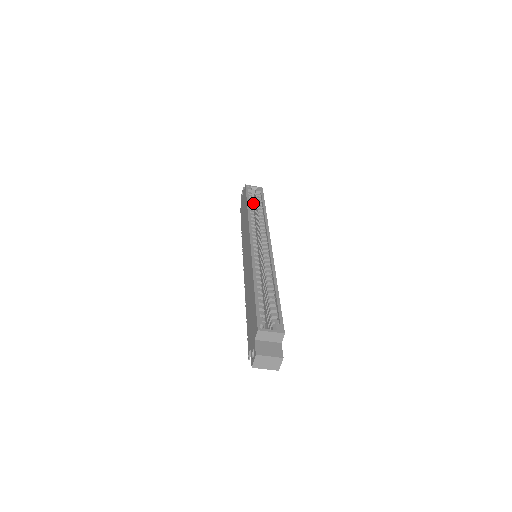
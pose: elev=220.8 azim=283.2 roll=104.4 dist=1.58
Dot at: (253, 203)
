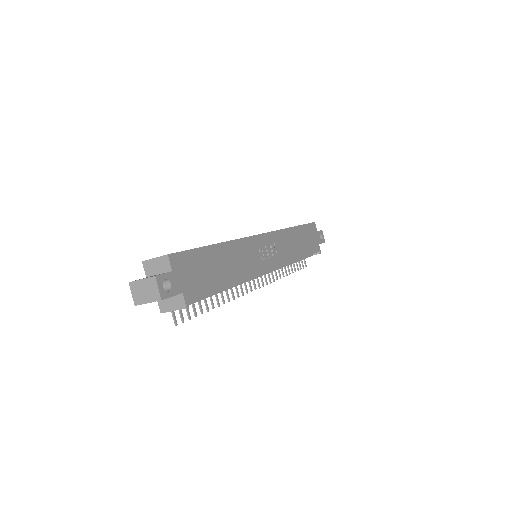
Dot at: occluded
